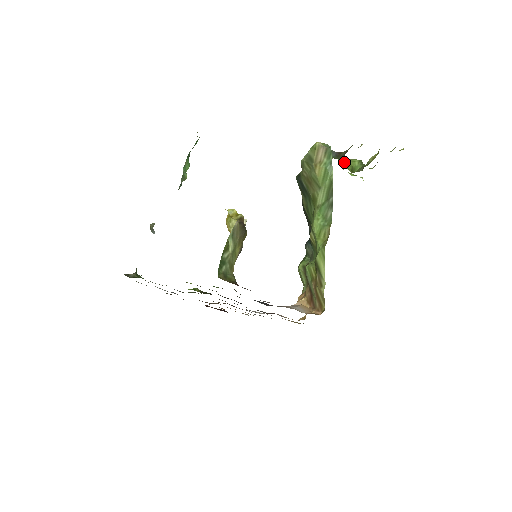
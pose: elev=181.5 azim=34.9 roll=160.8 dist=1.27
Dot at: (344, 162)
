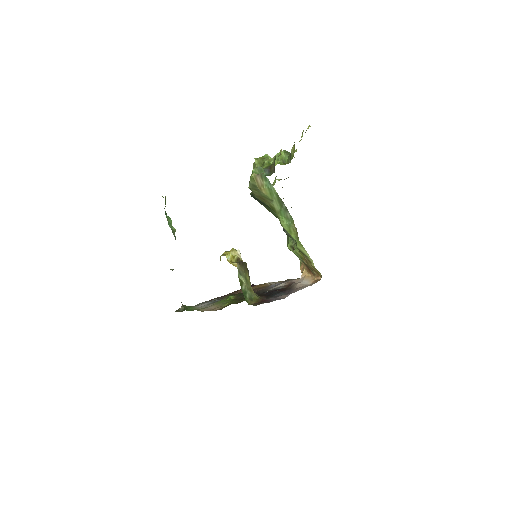
Dot at: occluded
